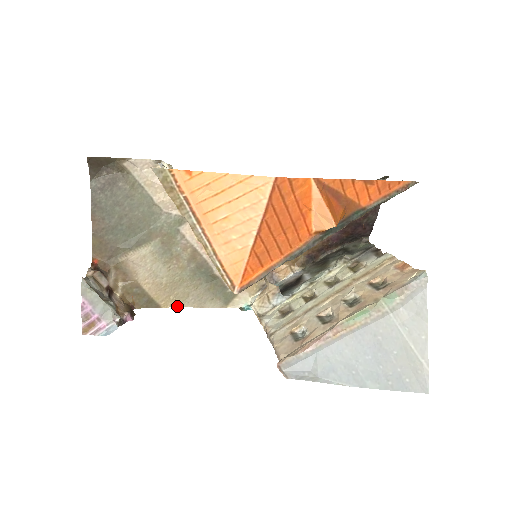
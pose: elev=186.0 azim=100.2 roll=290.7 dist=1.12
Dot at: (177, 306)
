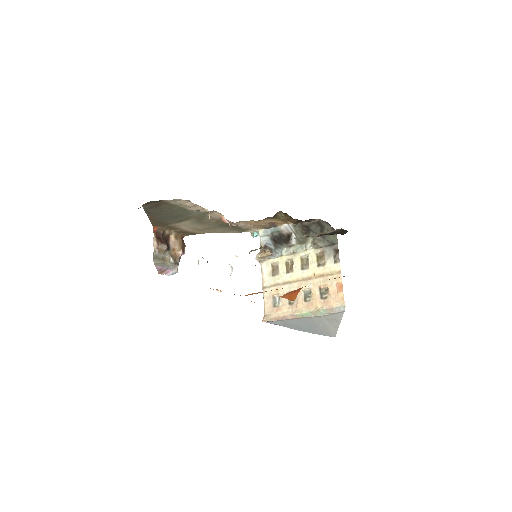
Dot at: occluded
